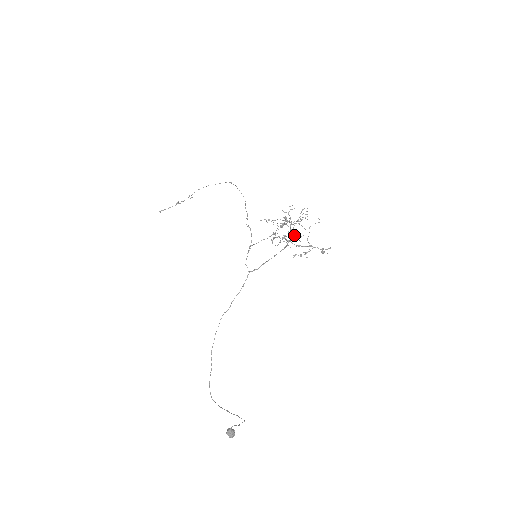
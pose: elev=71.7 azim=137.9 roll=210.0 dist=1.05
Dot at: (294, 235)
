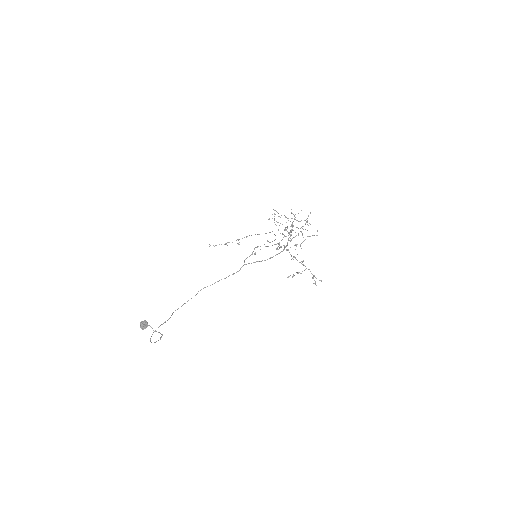
Dot at: occluded
